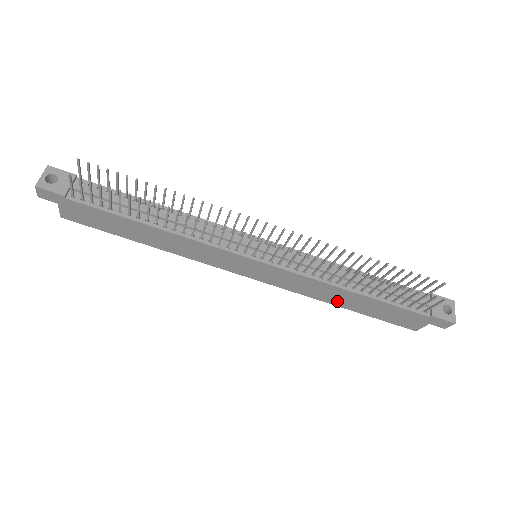
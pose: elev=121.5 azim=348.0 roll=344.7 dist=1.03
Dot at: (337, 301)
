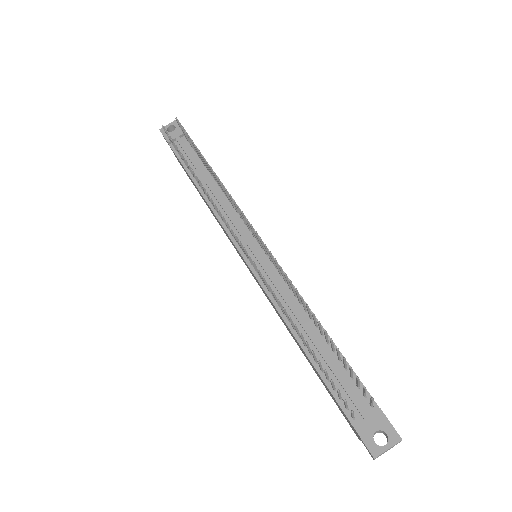
Dot at: occluded
